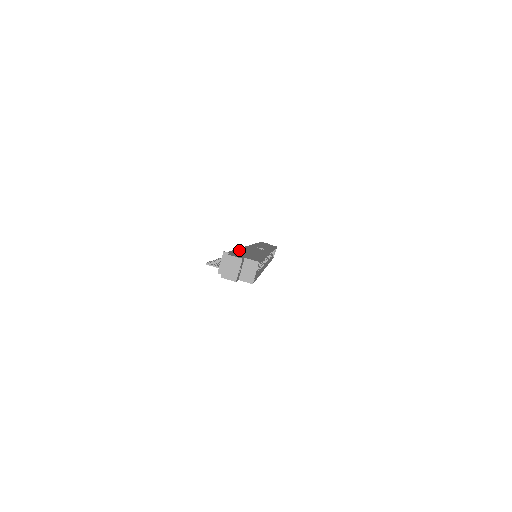
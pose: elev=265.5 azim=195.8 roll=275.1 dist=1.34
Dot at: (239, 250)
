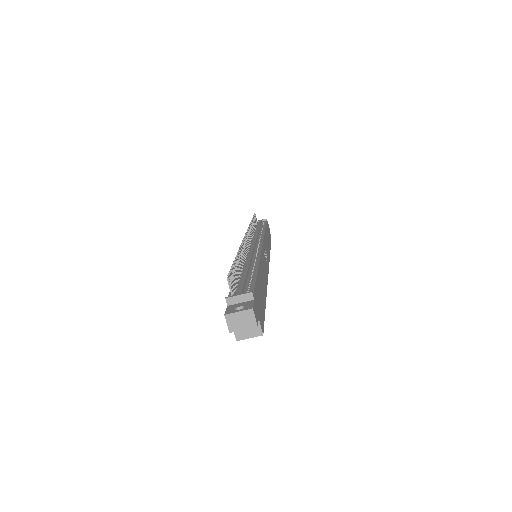
Dot at: occluded
